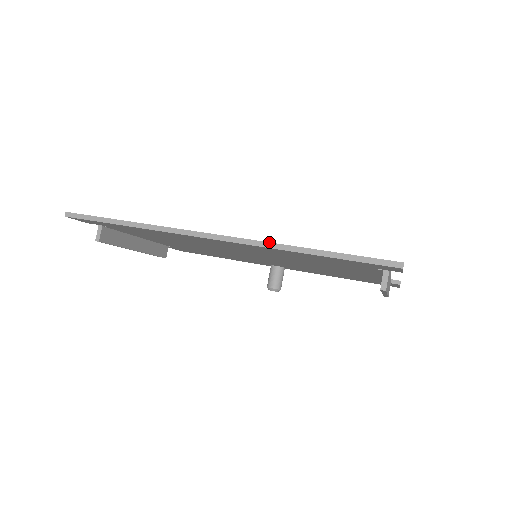
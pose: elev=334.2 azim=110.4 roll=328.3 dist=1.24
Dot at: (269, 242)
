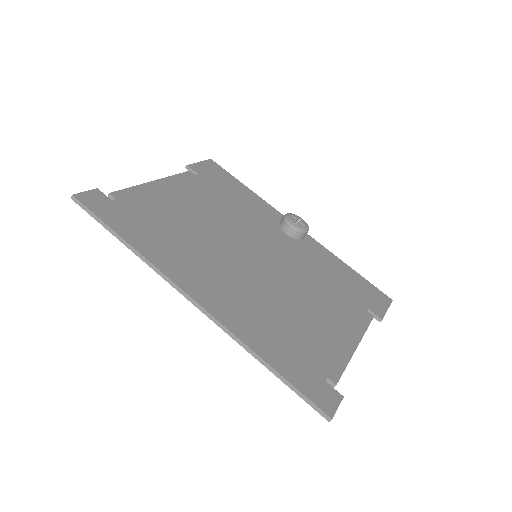
Dot at: (236, 336)
